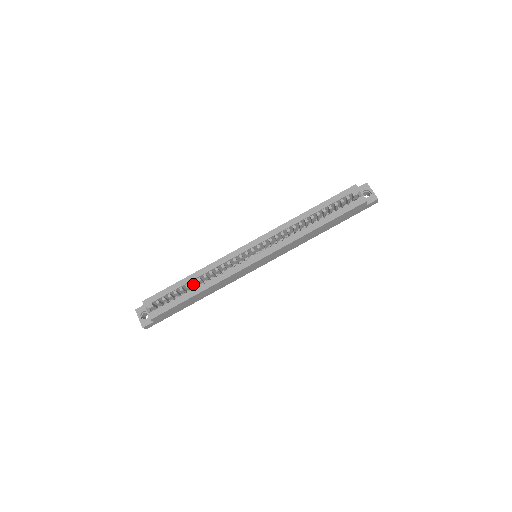
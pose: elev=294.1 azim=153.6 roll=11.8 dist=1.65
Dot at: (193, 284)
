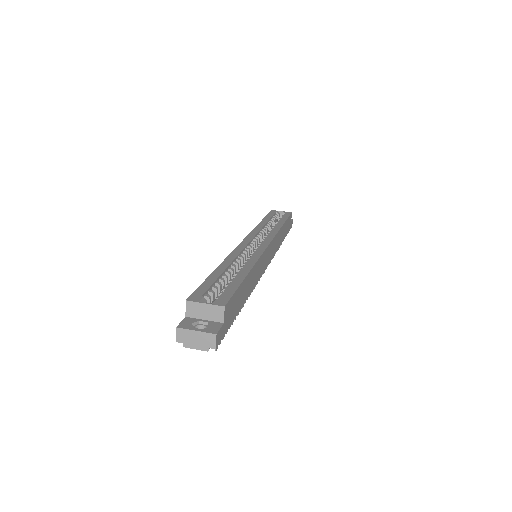
Dot at: (229, 274)
